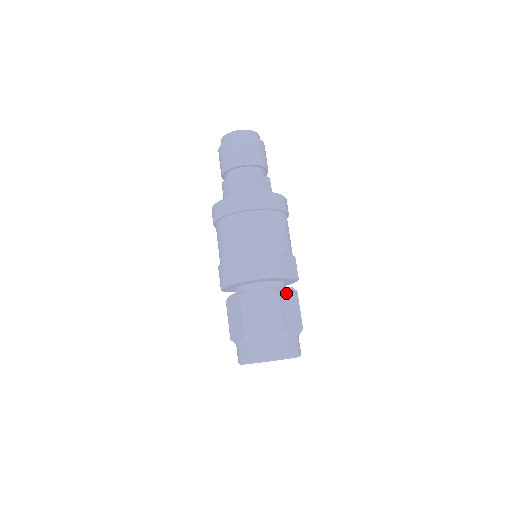
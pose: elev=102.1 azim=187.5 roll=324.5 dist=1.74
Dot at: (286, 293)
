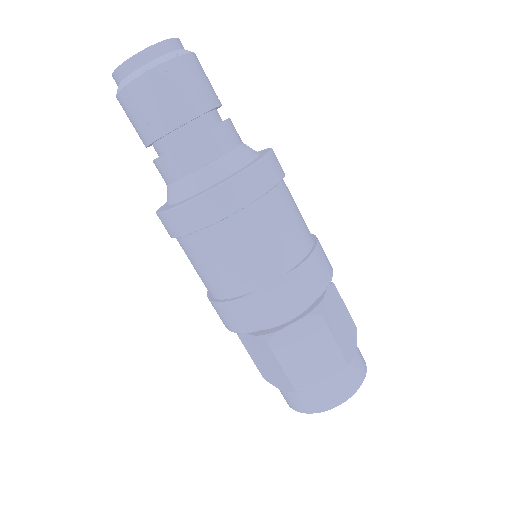
Dot at: (290, 335)
